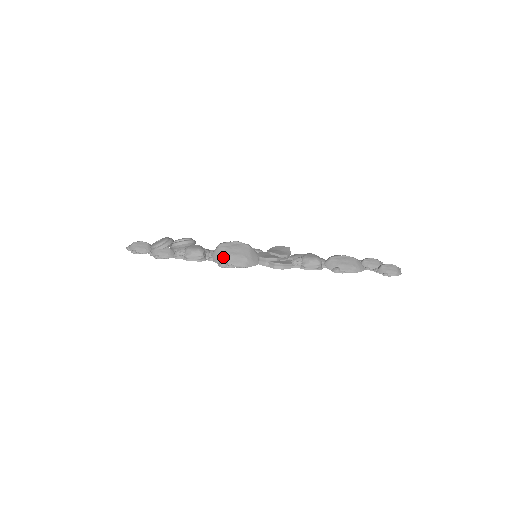
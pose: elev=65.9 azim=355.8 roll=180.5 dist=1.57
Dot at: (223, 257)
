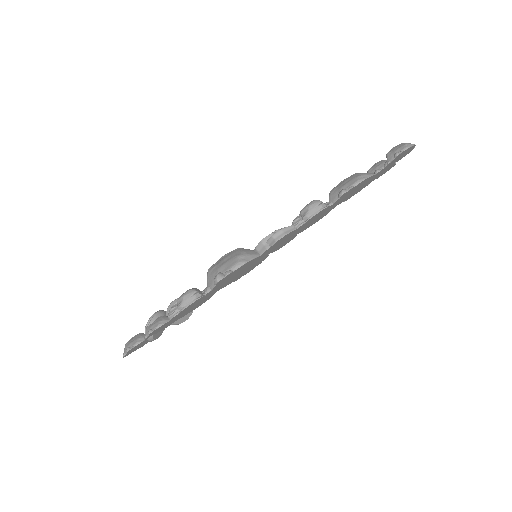
Dot at: (215, 274)
